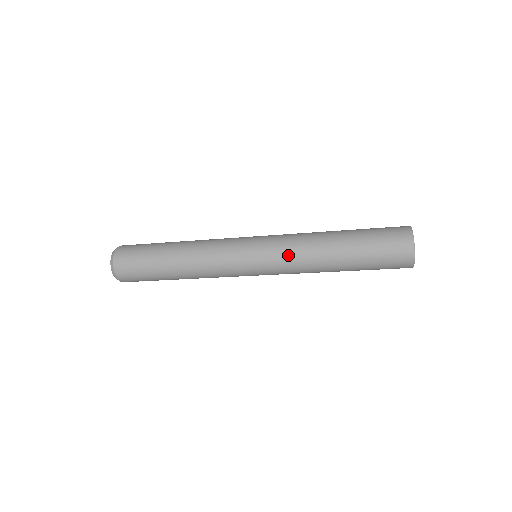
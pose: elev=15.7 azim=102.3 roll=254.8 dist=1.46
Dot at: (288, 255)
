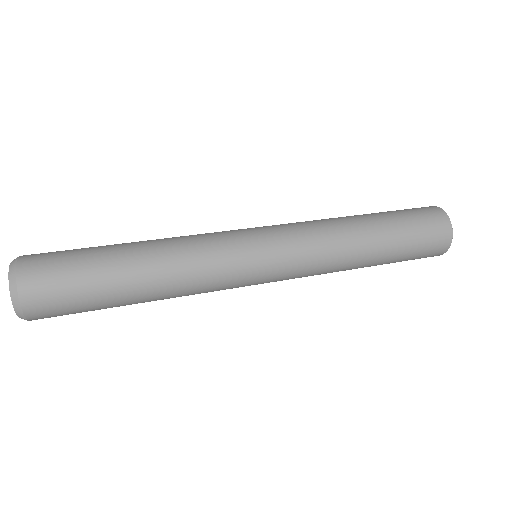
Dot at: (311, 273)
